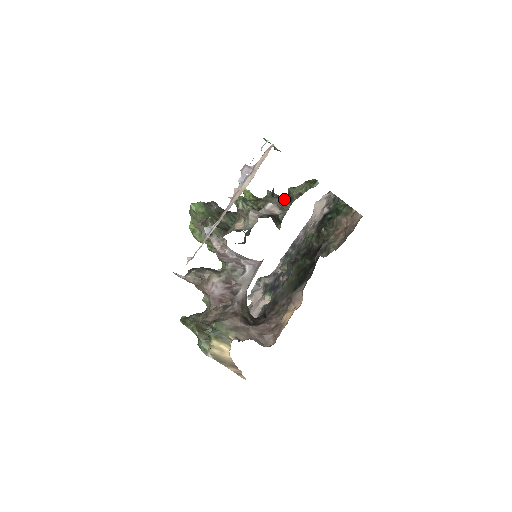
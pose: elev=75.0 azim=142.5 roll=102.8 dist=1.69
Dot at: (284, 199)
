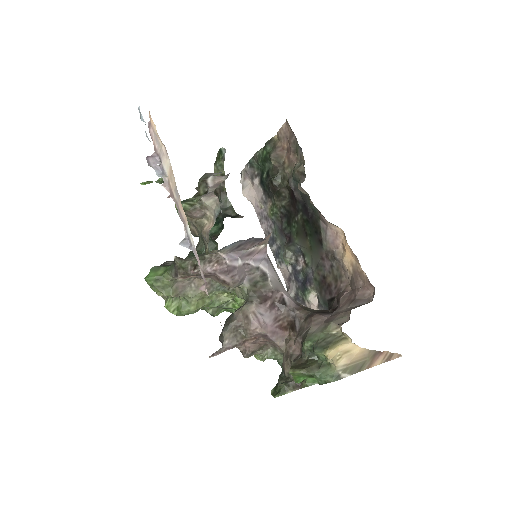
Dot at: occluded
